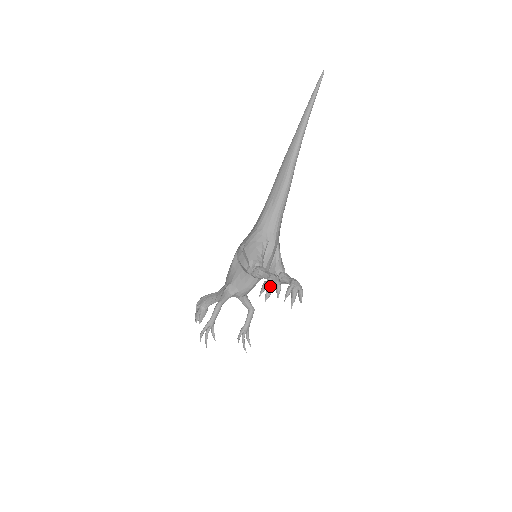
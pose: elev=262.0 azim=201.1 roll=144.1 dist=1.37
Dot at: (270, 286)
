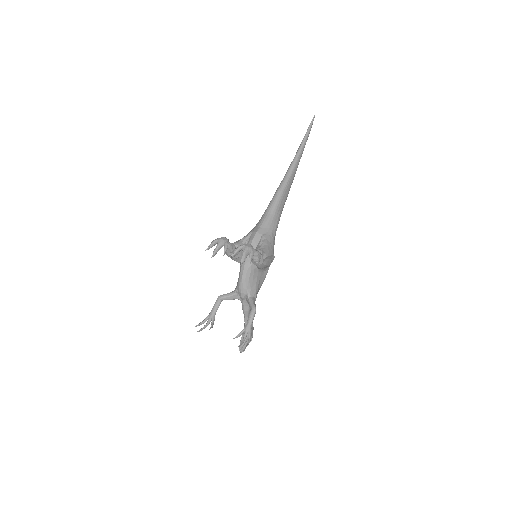
Dot at: (217, 244)
